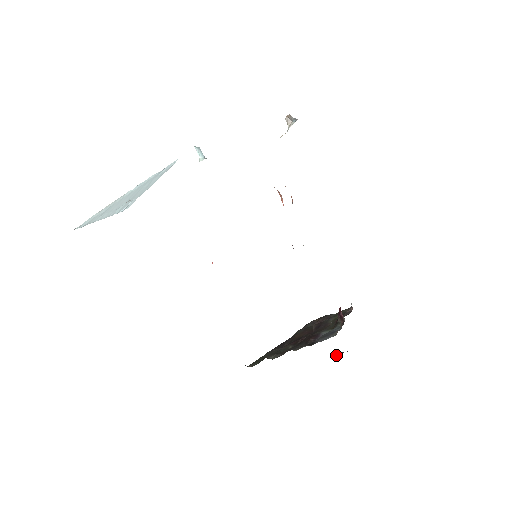
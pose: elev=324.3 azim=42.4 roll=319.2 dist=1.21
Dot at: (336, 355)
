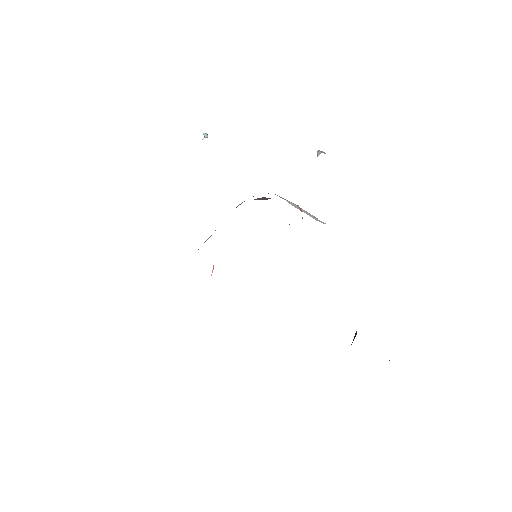
Dot at: occluded
